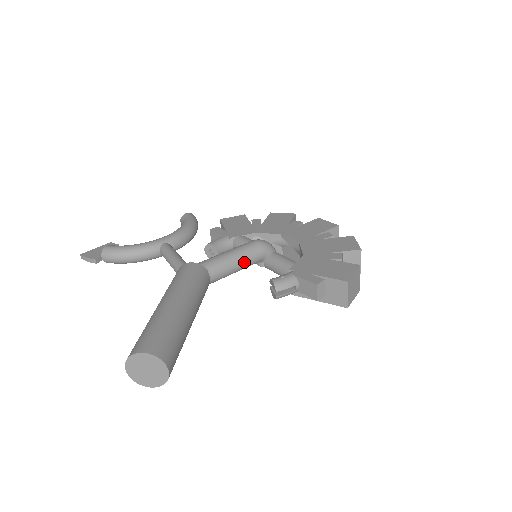
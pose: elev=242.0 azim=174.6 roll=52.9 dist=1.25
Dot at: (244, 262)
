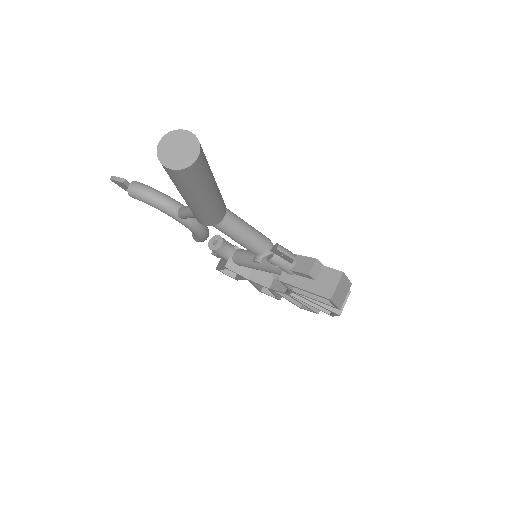
Dot at: (253, 236)
